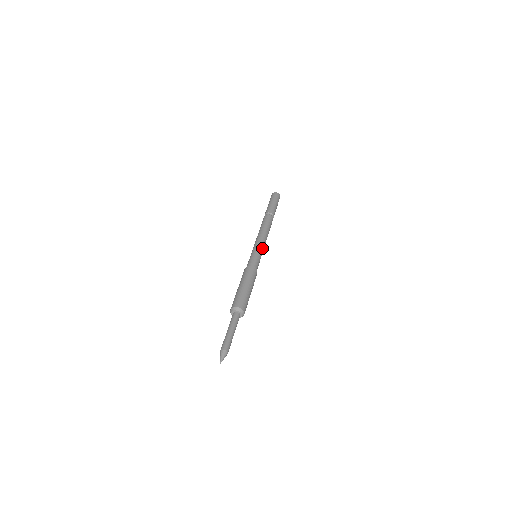
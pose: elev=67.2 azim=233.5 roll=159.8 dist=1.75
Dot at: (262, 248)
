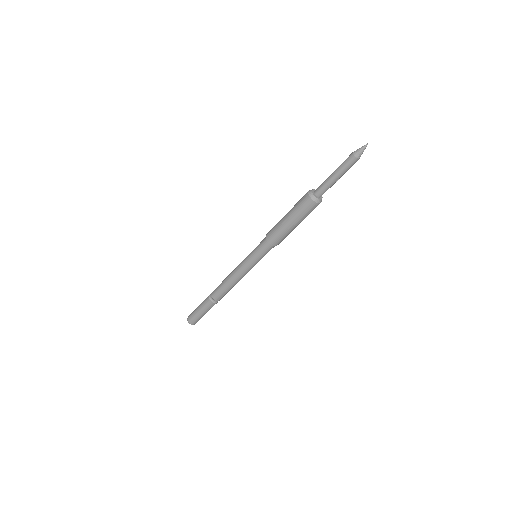
Dot at: occluded
